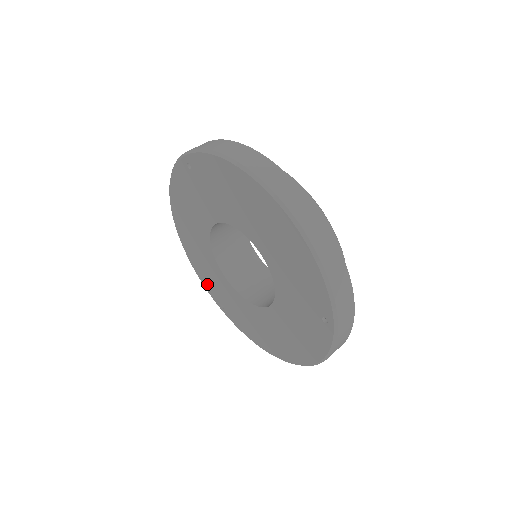
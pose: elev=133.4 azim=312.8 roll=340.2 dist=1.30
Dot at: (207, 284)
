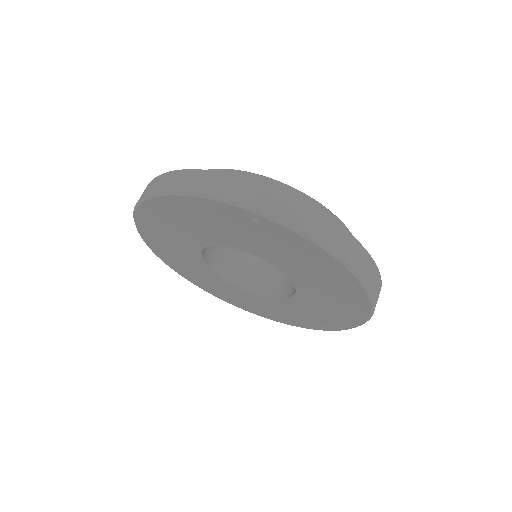
Dot at: (154, 244)
